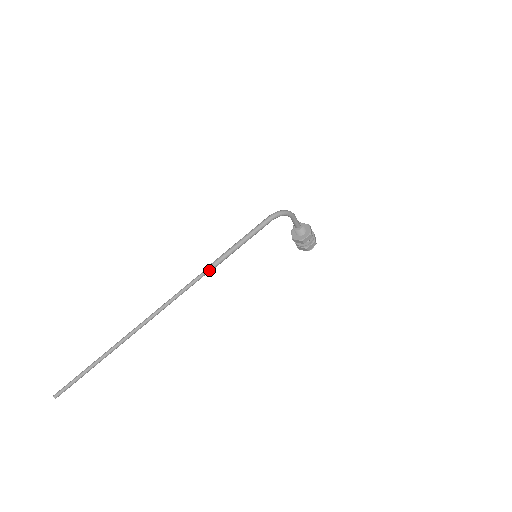
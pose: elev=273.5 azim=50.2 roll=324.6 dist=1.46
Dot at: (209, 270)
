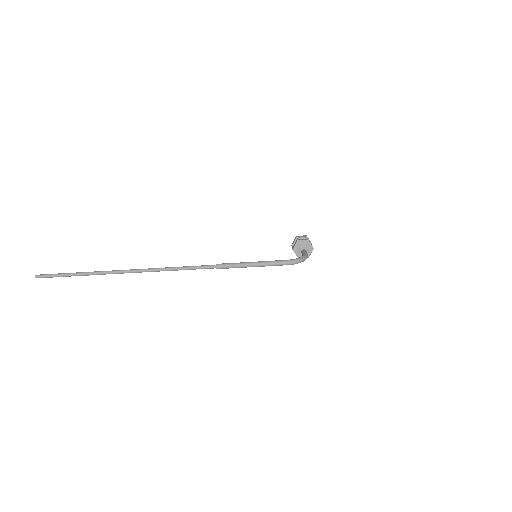
Dot at: (213, 268)
